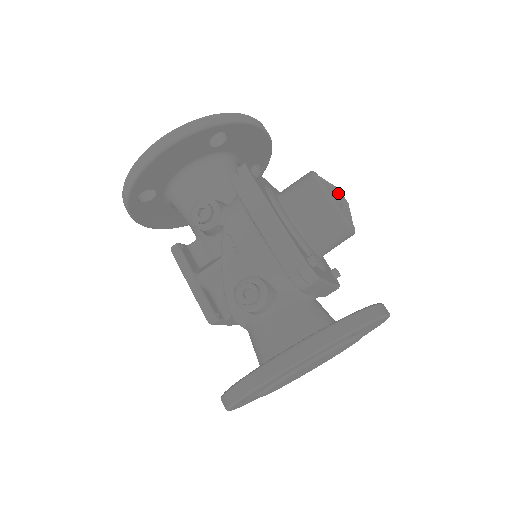
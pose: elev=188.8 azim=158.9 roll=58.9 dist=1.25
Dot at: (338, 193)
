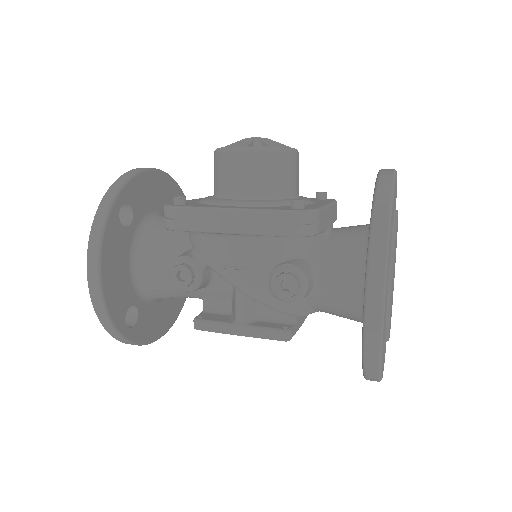
Dot at: (251, 140)
